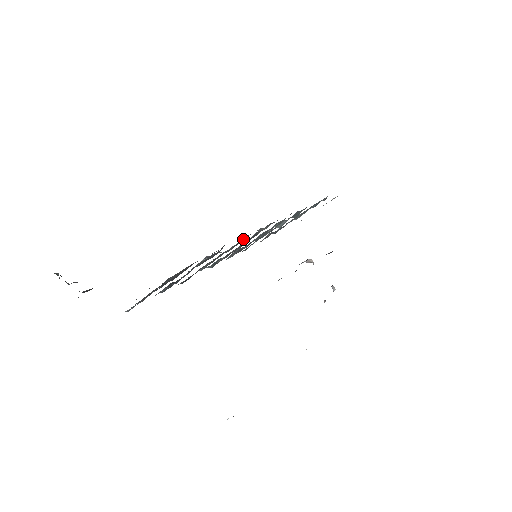
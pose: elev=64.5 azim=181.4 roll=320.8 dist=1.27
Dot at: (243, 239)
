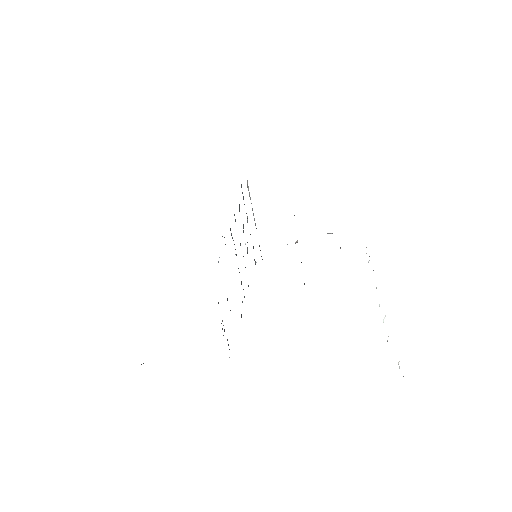
Dot at: occluded
